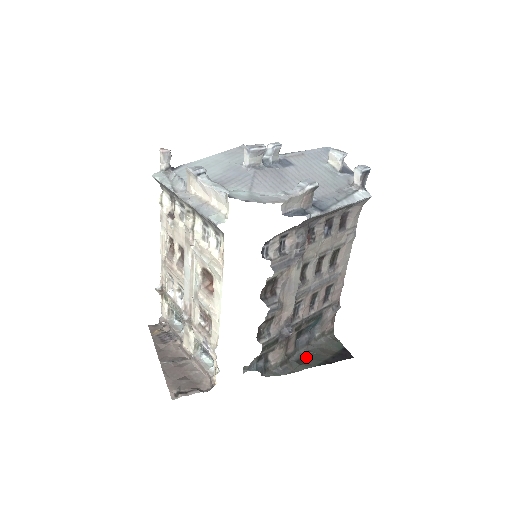
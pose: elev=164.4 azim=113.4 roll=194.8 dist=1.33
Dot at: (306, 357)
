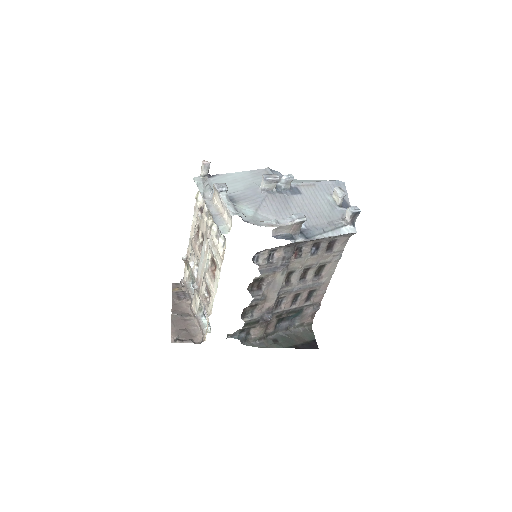
Dot at: (281, 339)
